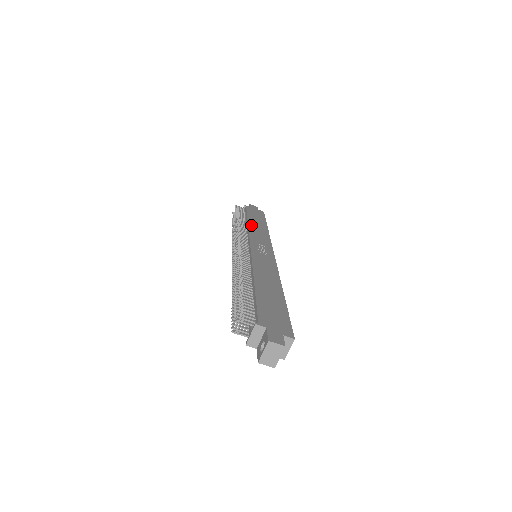
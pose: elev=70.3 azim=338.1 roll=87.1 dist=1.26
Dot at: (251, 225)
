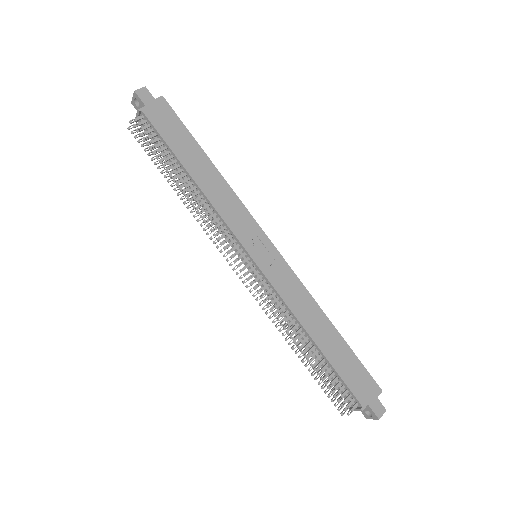
Dot at: (205, 188)
